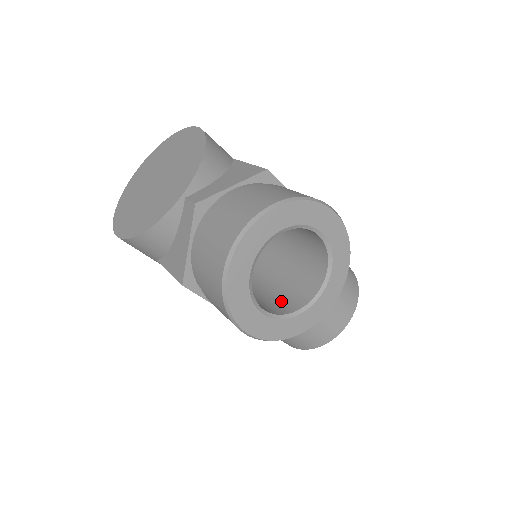
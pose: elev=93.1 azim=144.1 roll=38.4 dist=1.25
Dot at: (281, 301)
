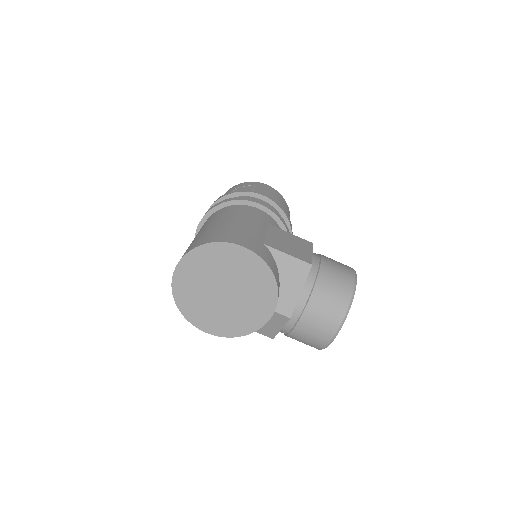
Dot at: occluded
